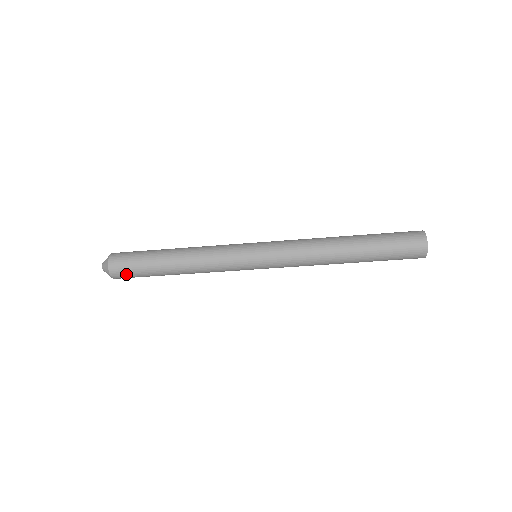
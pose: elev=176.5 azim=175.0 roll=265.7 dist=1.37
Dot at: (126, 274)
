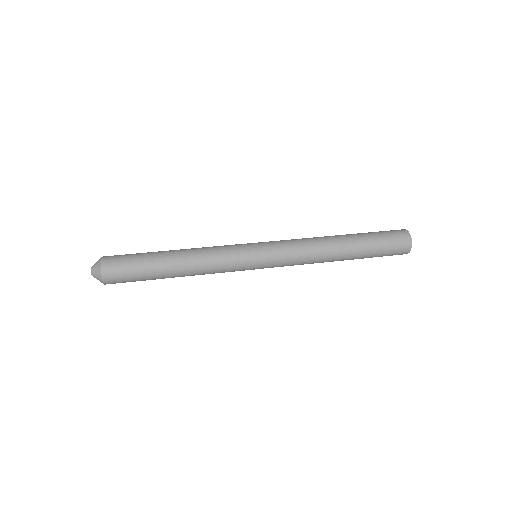
Dot at: (120, 275)
